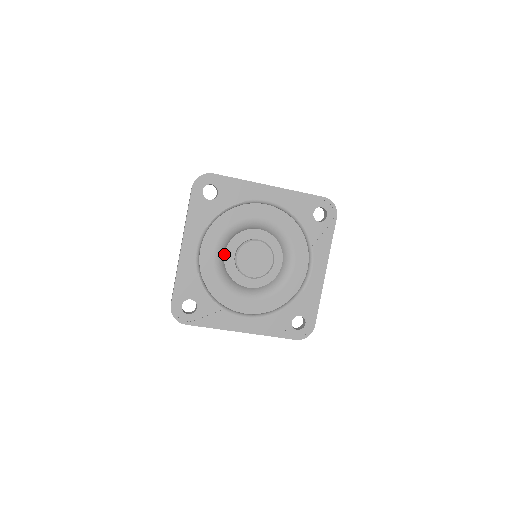
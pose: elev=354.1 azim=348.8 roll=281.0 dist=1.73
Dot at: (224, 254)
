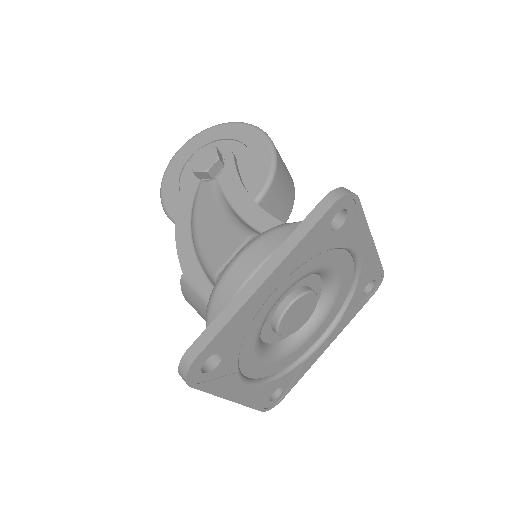
Dot at: (263, 342)
